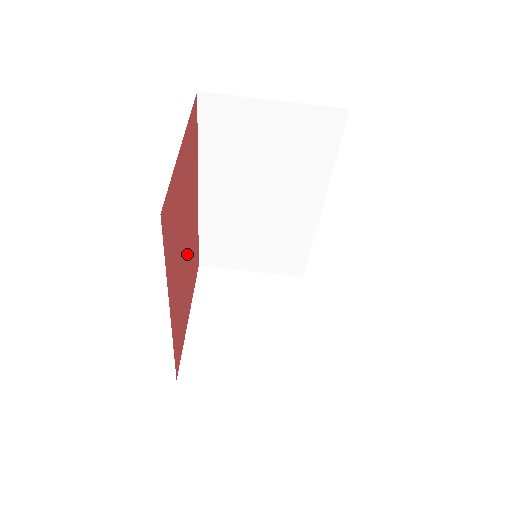
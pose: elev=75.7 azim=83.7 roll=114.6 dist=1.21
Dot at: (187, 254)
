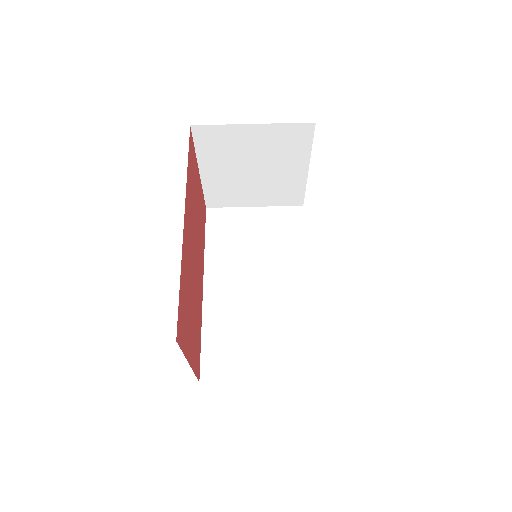
Dot at: (195, 273)
